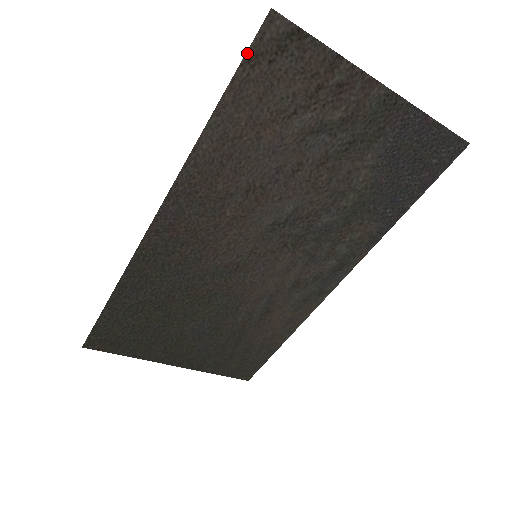
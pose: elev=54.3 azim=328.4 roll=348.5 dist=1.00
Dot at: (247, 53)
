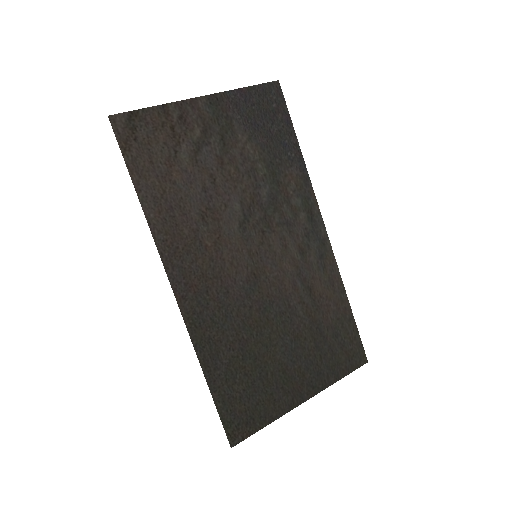
Dot at: (120, 147)
